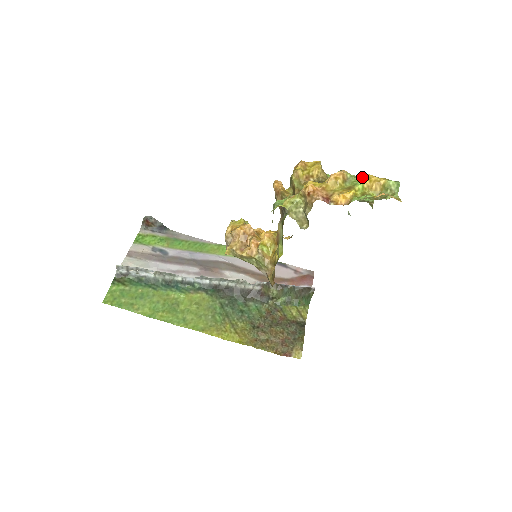
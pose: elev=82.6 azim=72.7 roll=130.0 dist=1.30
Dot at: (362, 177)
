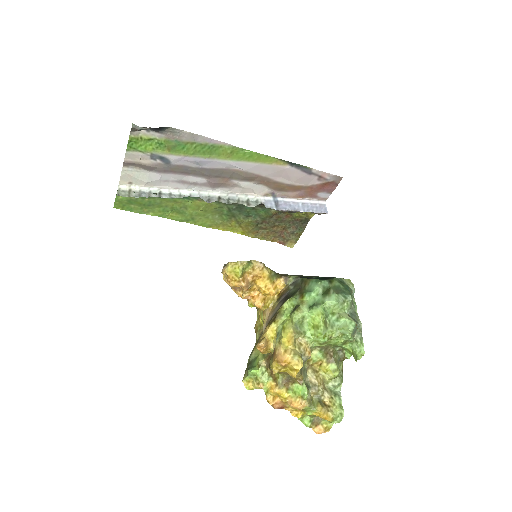
Dot at: (316, 410)
